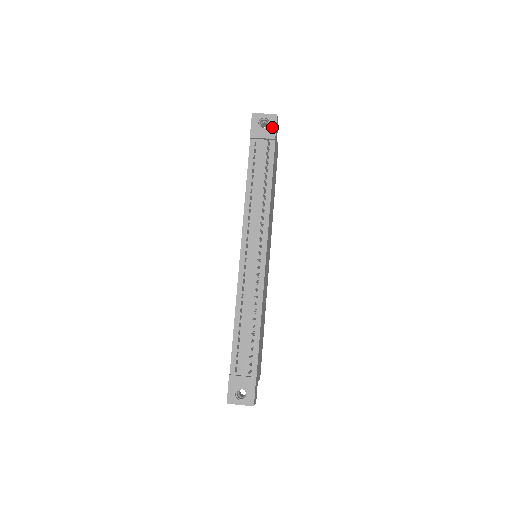
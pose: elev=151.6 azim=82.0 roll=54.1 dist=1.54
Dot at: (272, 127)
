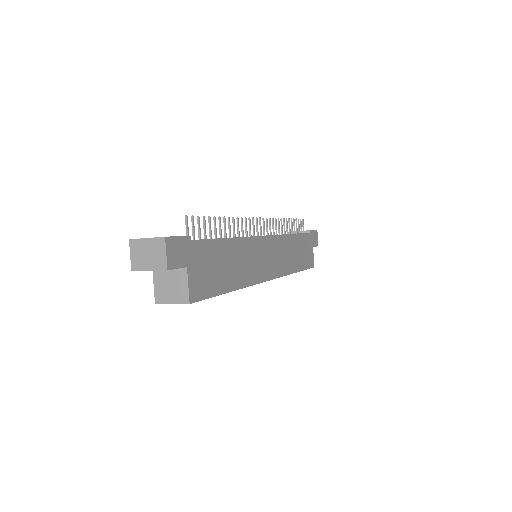
Dot at: occluded
